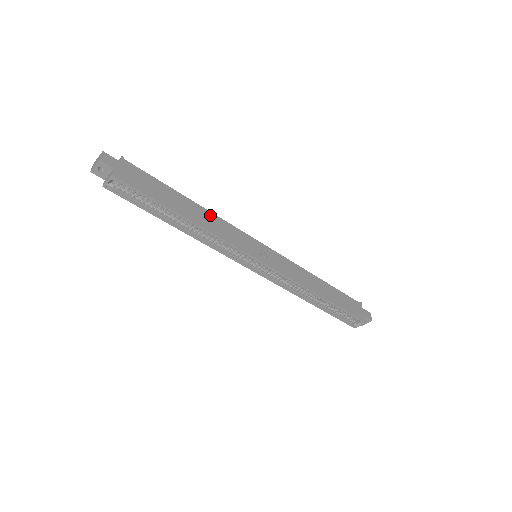
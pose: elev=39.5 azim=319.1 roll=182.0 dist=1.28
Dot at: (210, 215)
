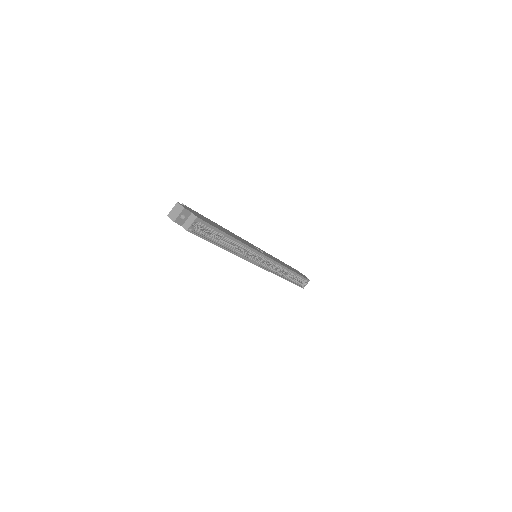
Dot at: (232, 233)
